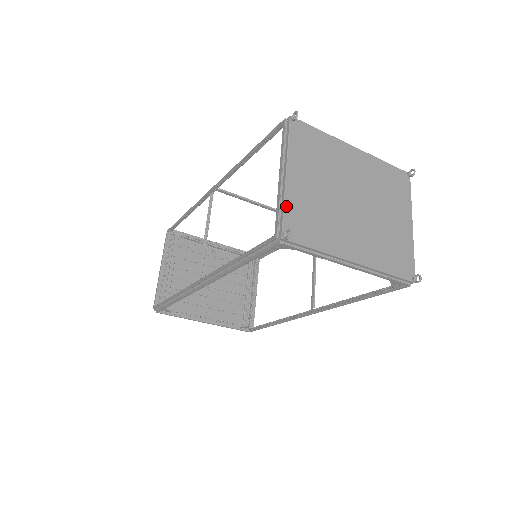
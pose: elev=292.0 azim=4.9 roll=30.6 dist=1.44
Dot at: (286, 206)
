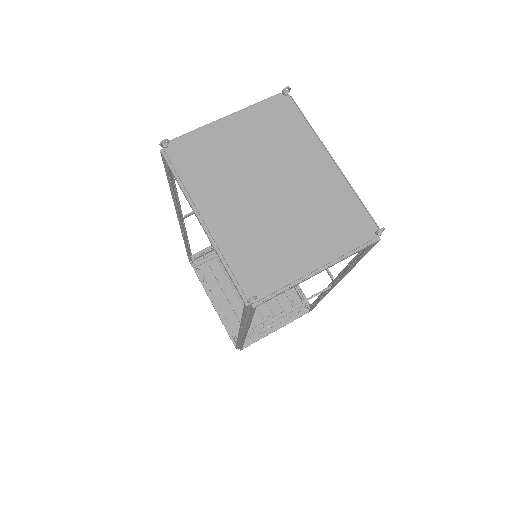
Dot at: (195, 133)
